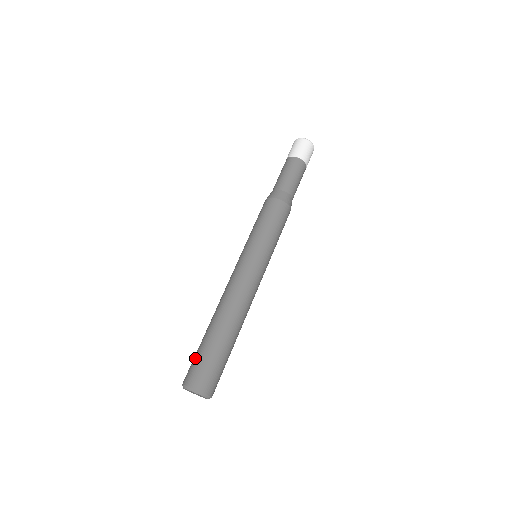
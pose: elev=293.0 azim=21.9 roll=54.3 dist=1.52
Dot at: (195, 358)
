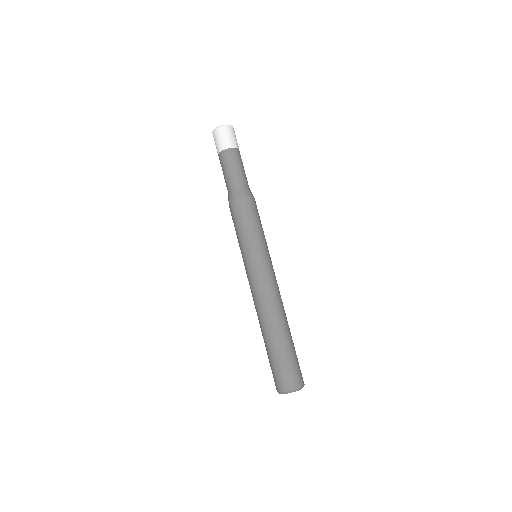
Dot at: (284, 366)
